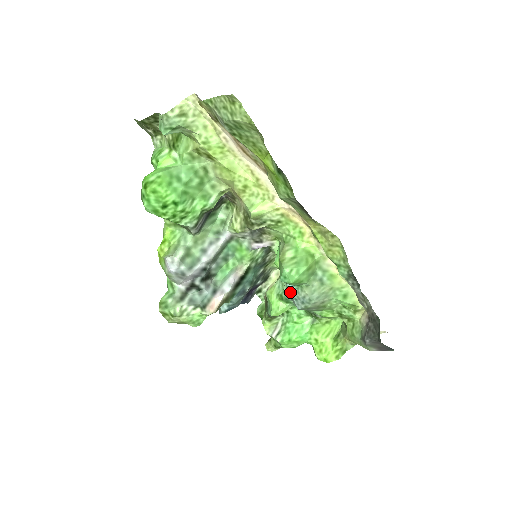
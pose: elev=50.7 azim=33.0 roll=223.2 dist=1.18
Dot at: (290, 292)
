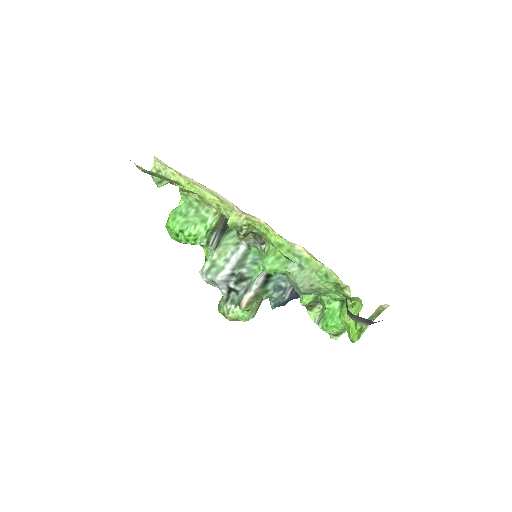
Dot at: occluded
